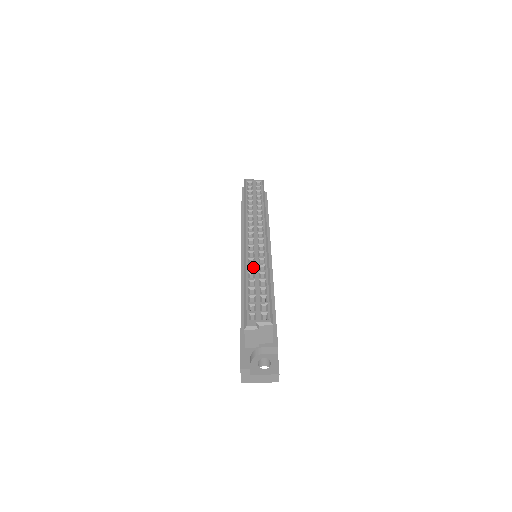
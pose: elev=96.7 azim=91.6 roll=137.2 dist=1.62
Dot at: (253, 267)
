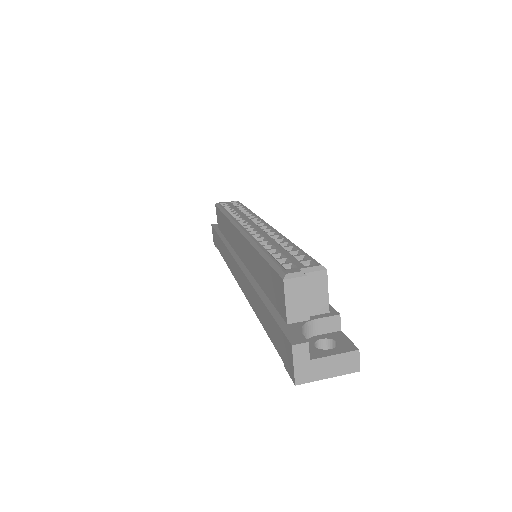
Dot at: (263, 240)
